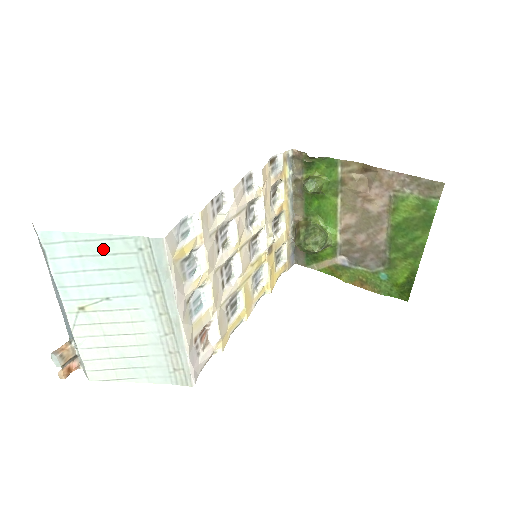
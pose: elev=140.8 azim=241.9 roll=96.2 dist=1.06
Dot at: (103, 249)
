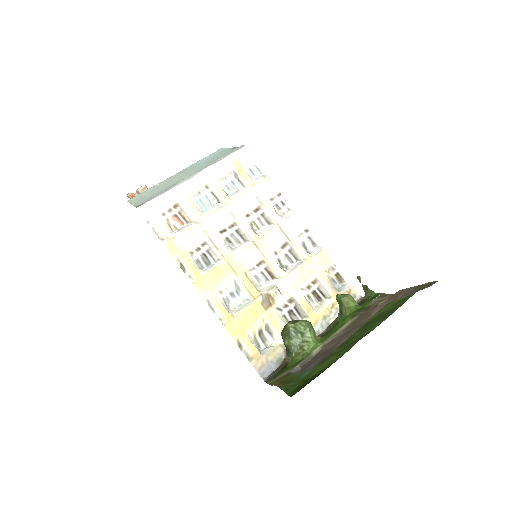
Dot at: (225, 152)
